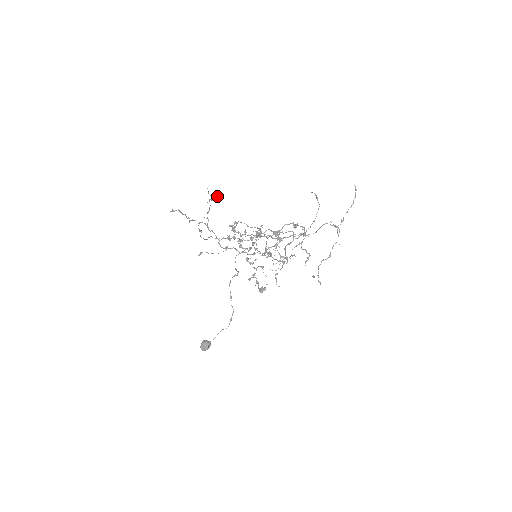
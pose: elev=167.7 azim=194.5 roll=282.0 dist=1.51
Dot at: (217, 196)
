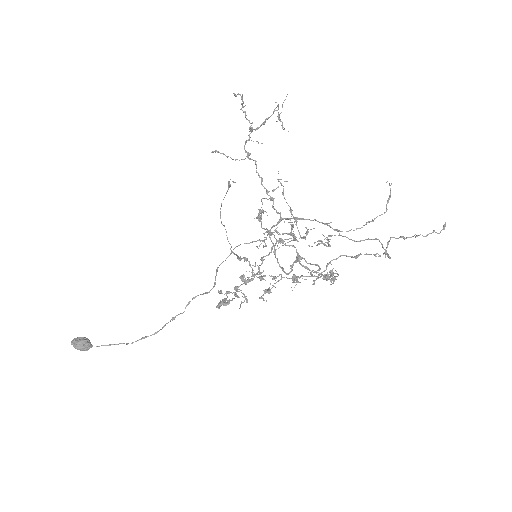
Dot at: occluded
